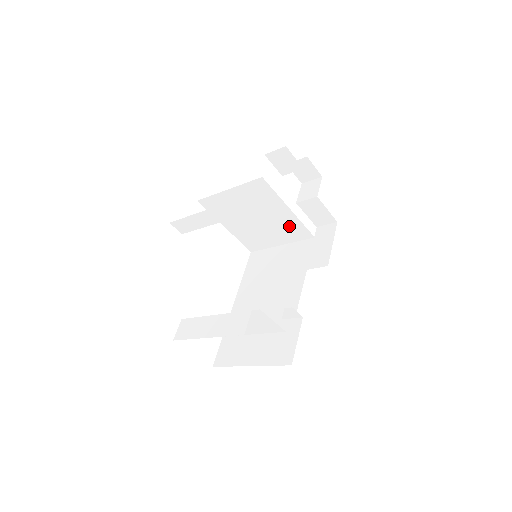
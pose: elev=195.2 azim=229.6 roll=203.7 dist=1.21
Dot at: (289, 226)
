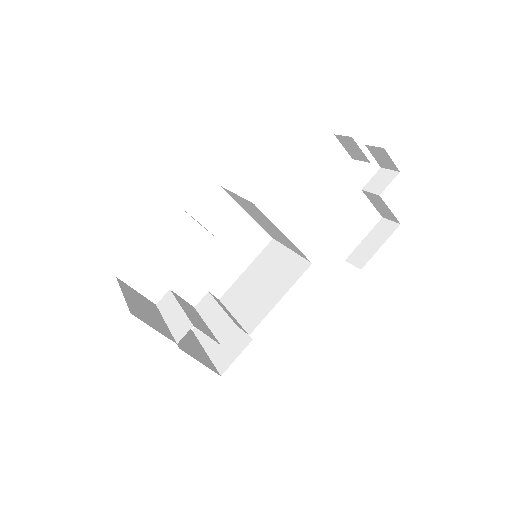
Dot at: (290, 244)
